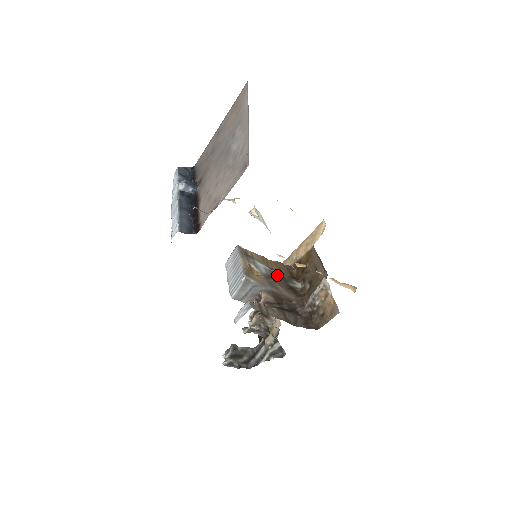
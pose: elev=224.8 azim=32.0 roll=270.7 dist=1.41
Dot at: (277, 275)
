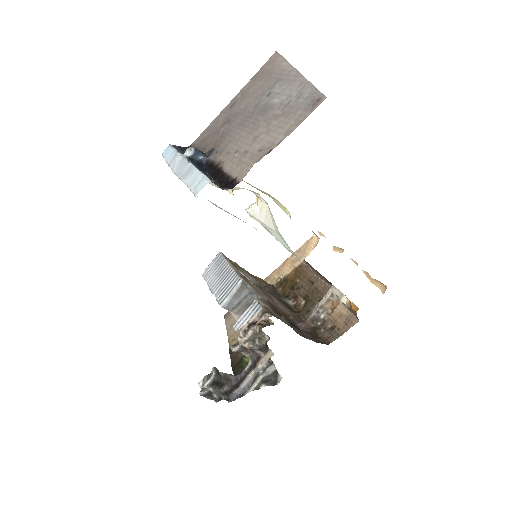
Dot at: (269, 287)
